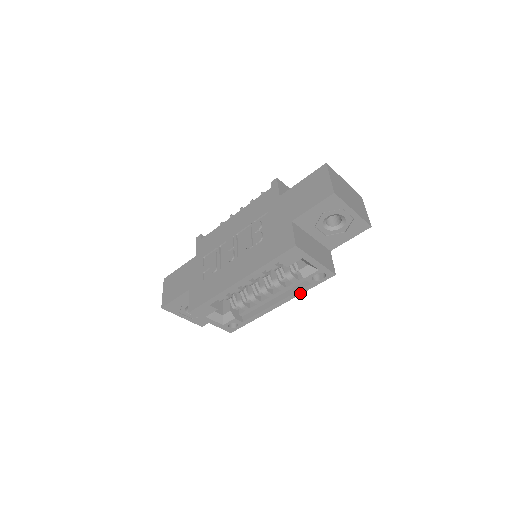
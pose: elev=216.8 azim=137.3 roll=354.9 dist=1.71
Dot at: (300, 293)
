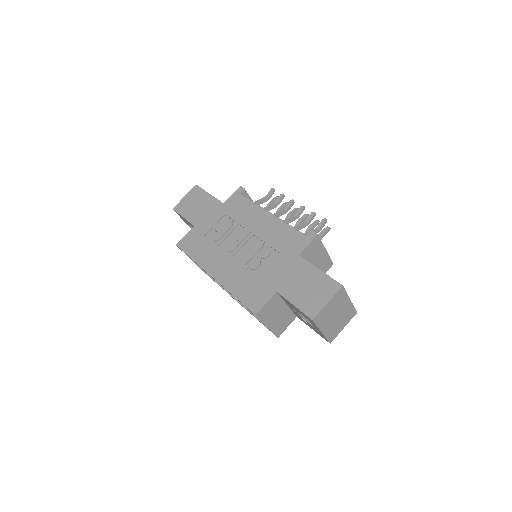
Dot at: occluded
